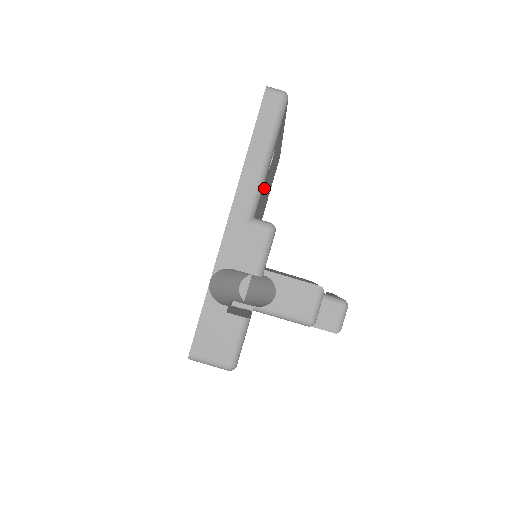
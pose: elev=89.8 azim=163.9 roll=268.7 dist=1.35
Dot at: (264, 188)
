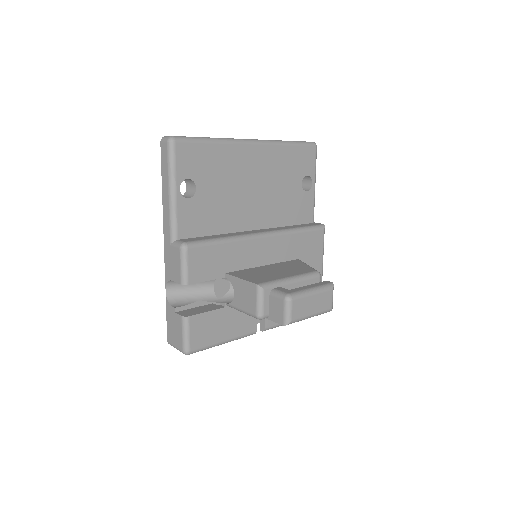
Dot at: (201, 209)
